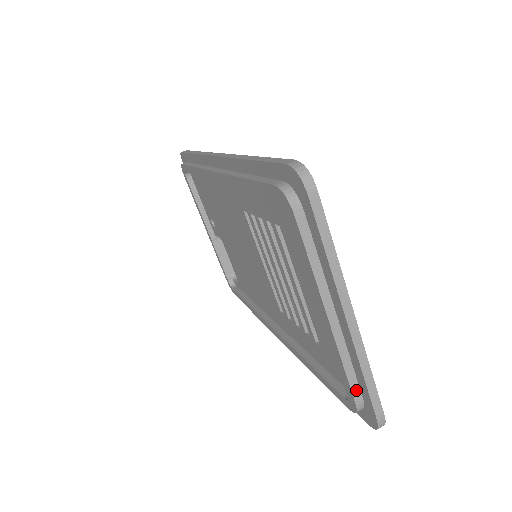
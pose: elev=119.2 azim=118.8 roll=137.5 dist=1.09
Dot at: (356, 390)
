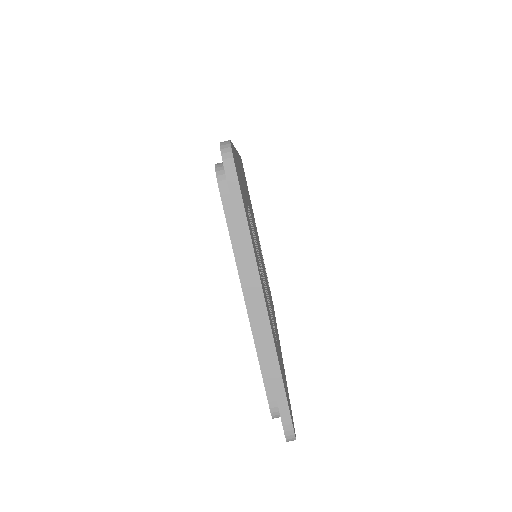
Dot at: (271, 391)
